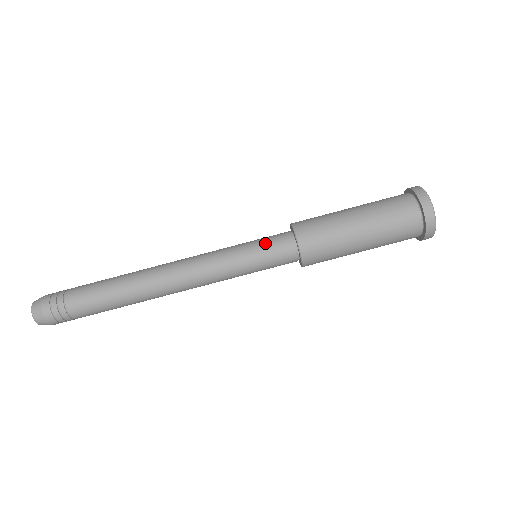
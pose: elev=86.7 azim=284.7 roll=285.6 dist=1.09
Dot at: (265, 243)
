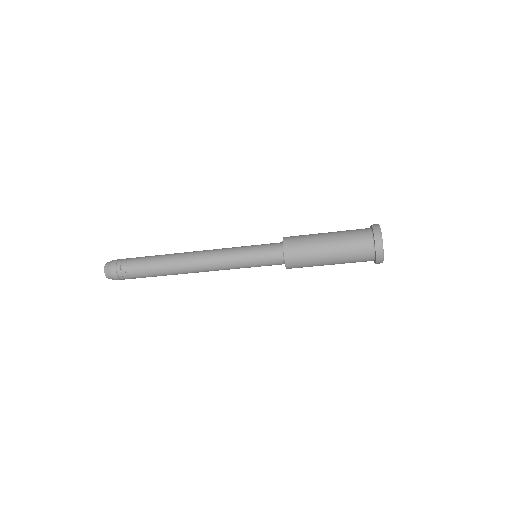
Dot at: (262, 255)
